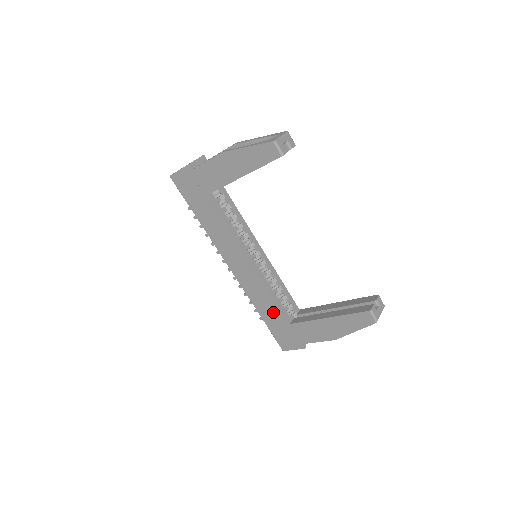
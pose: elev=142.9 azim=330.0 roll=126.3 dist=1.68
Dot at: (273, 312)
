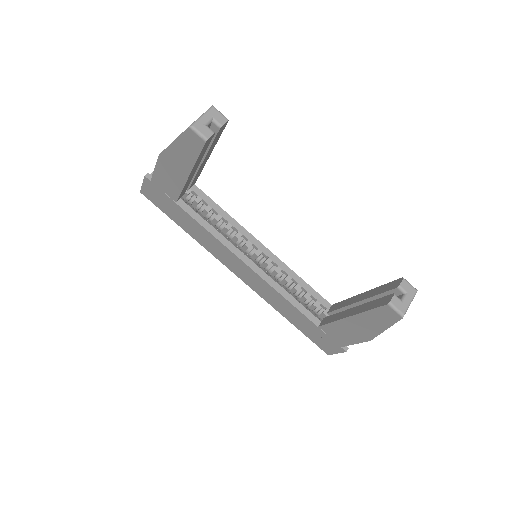
Dot at: (296, 315)
